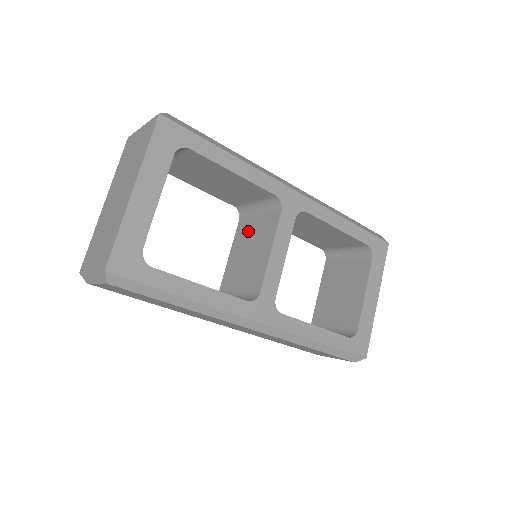
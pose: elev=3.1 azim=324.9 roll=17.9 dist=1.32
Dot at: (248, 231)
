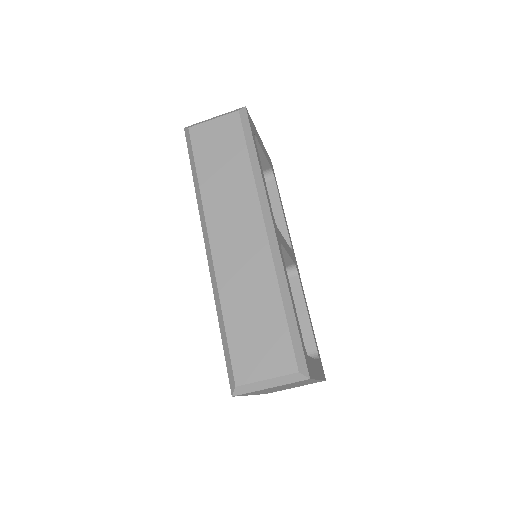
Dot at: occluded
